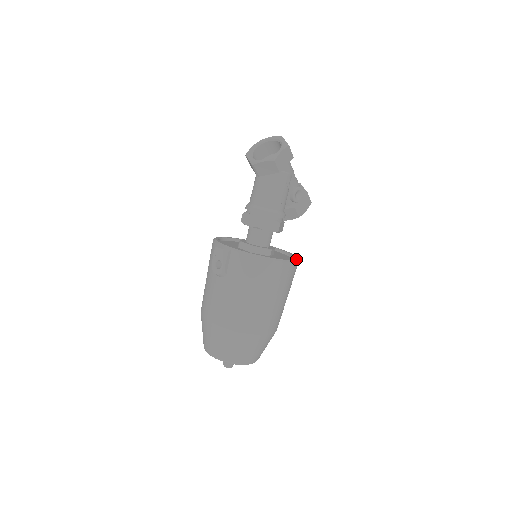
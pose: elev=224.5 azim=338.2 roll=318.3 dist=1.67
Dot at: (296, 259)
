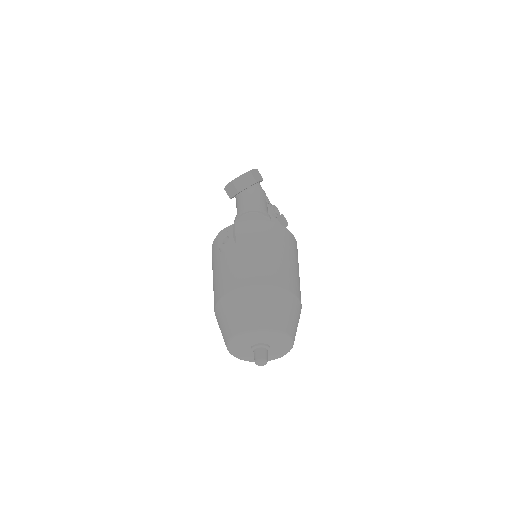
Dot at: occluded
